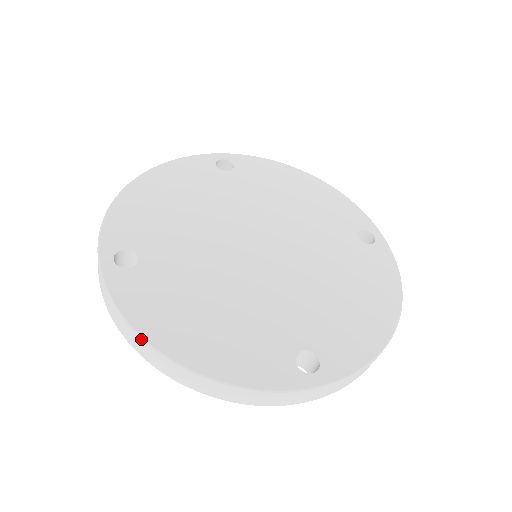
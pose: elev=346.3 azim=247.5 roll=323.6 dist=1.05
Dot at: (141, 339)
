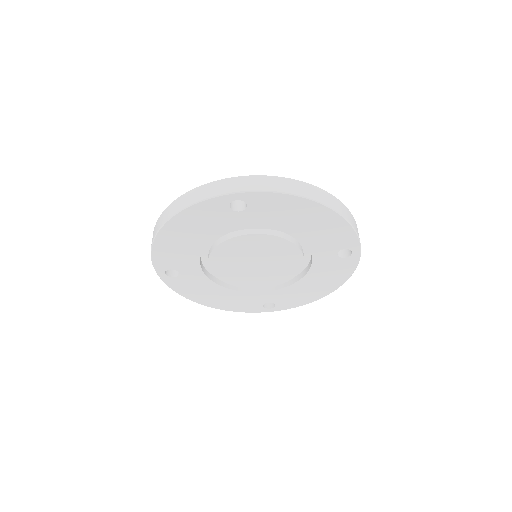
Dot at: (155, 226)
